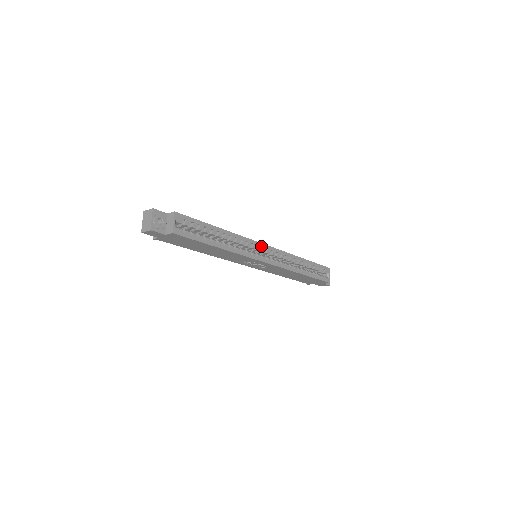
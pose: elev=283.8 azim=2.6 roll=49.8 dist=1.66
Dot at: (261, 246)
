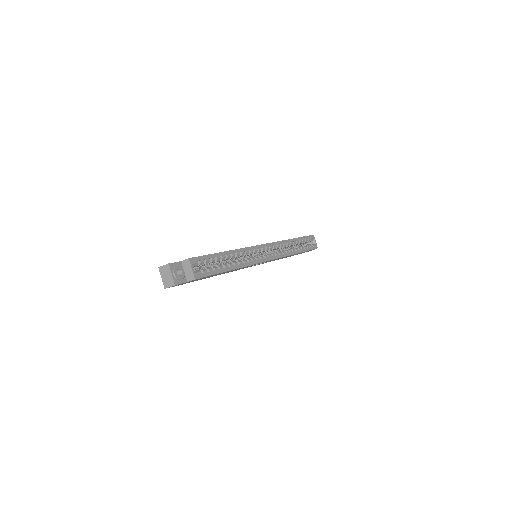
Dot at: (260, 248)
